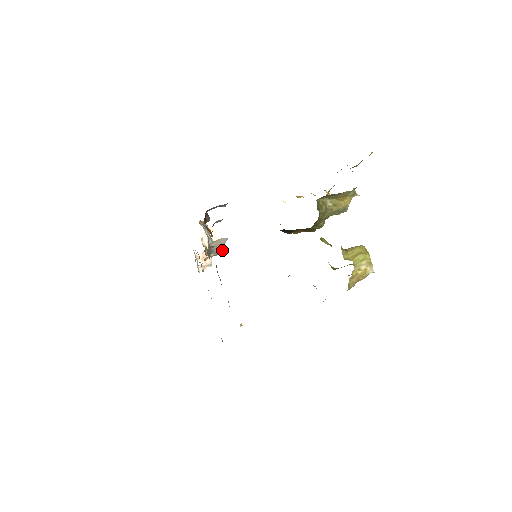
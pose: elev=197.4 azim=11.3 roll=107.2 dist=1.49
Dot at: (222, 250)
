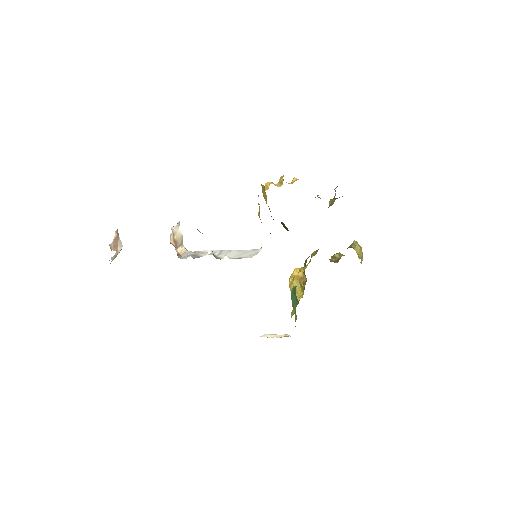
Dot at: (206, 251)
